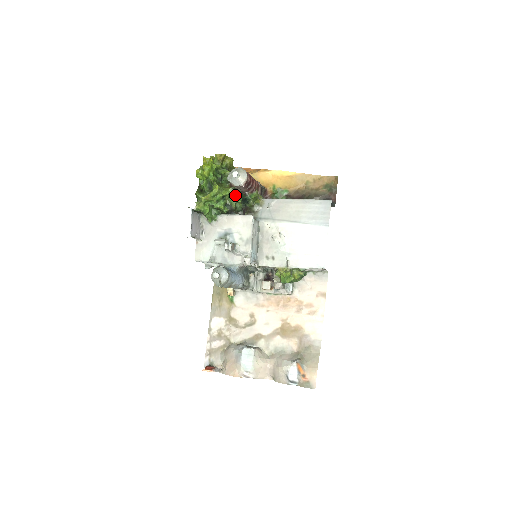
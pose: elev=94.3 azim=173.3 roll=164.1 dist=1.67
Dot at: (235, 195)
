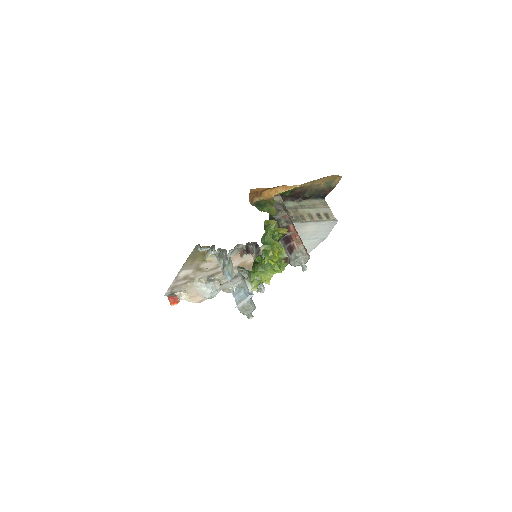
Dot at: occluded
